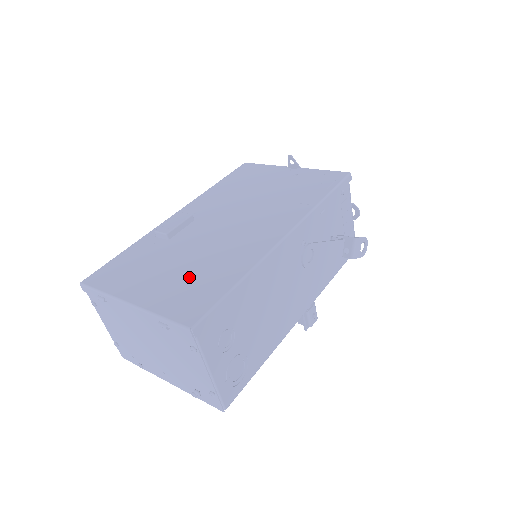
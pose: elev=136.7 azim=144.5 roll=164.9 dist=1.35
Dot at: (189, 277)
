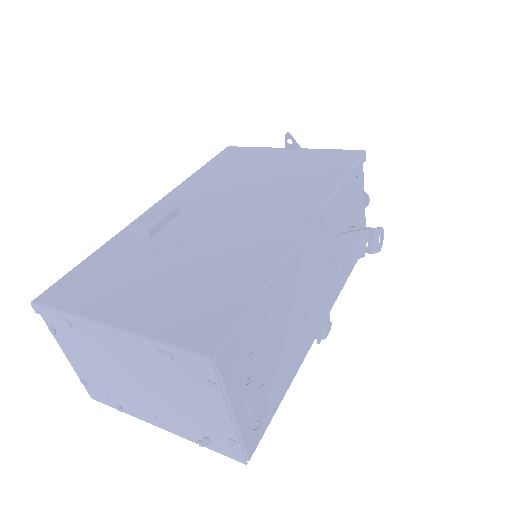
Dot at: (191, 284)
